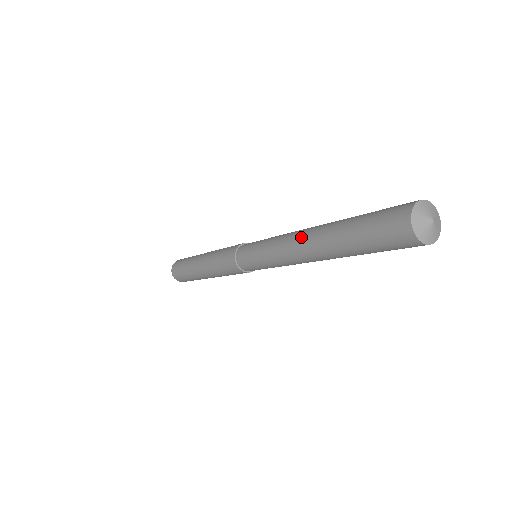
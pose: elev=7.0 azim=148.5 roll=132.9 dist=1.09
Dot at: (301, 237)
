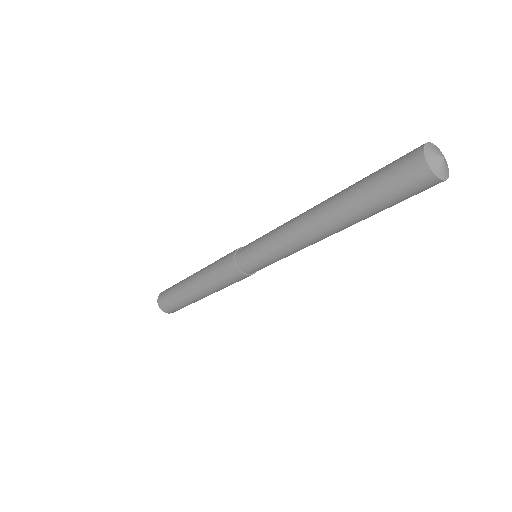
Dot at: (309, 221)
